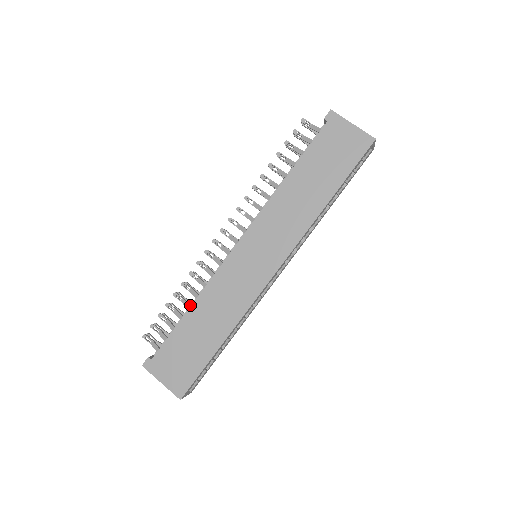
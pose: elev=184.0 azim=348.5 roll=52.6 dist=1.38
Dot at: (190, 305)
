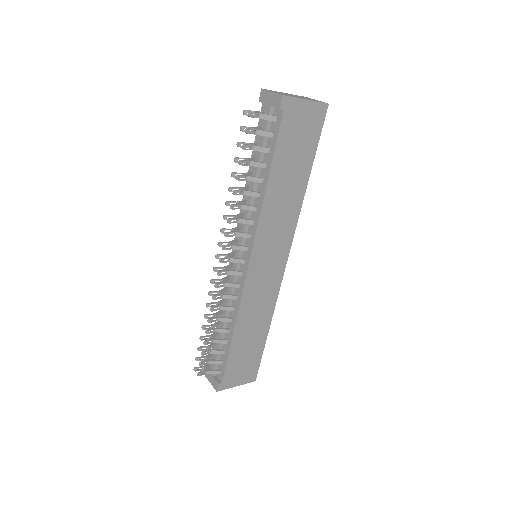
Dot at: (227, 329)
